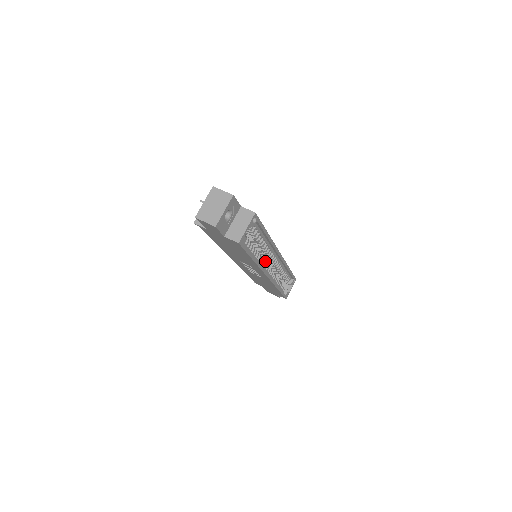
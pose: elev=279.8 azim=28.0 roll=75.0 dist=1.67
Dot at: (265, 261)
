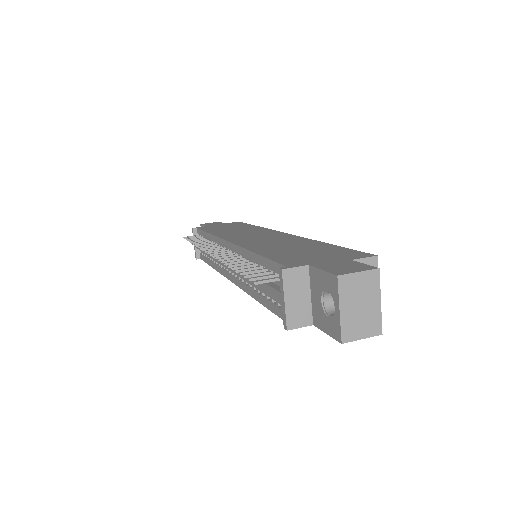
Dot at: occluded
